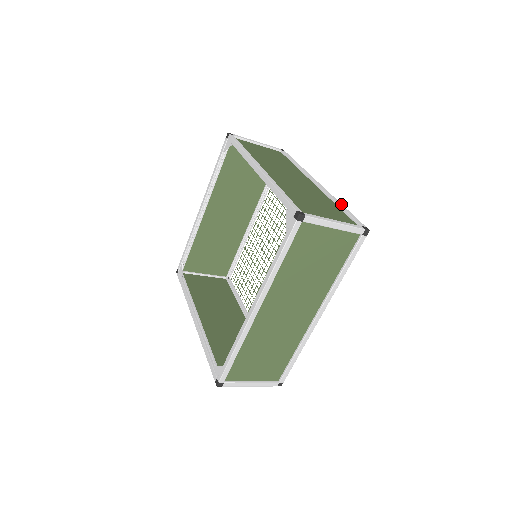
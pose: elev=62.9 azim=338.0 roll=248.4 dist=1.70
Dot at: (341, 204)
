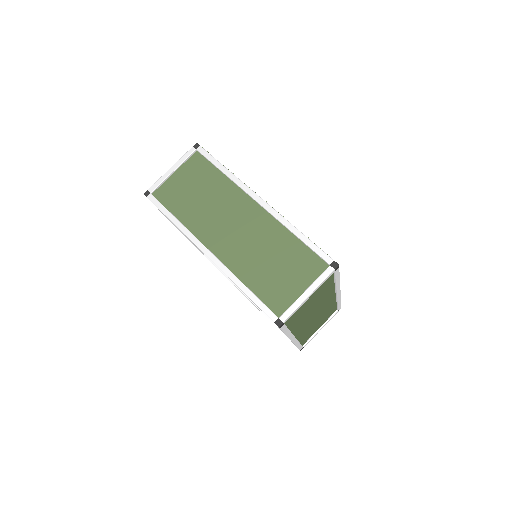
Dot at: (297, 231)
